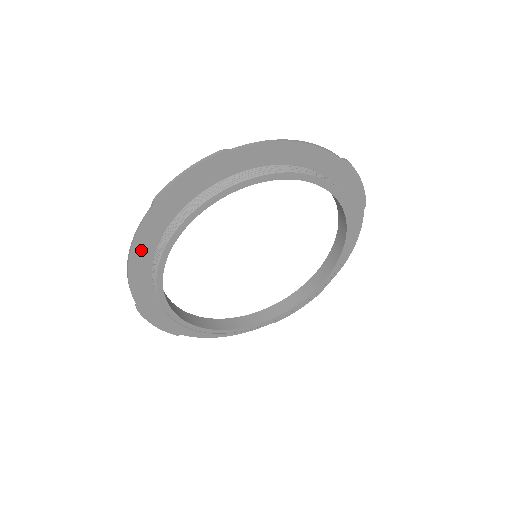
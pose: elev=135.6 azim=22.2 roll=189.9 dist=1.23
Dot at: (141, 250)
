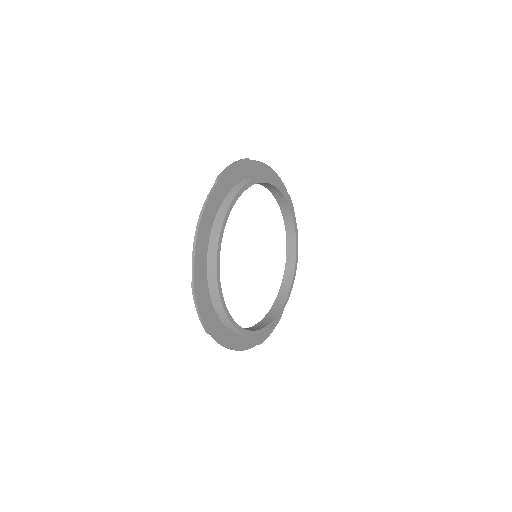
Dot at: (206, 219)
